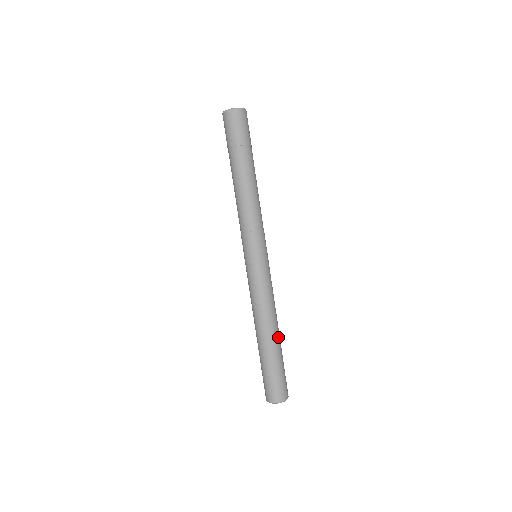
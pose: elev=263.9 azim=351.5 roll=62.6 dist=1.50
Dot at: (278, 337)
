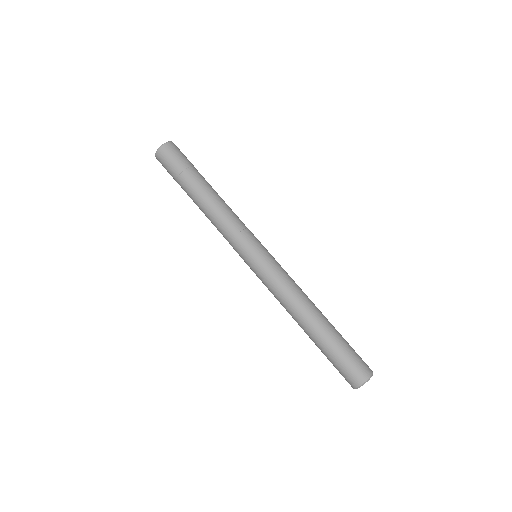
Dot at: (322, 317)
